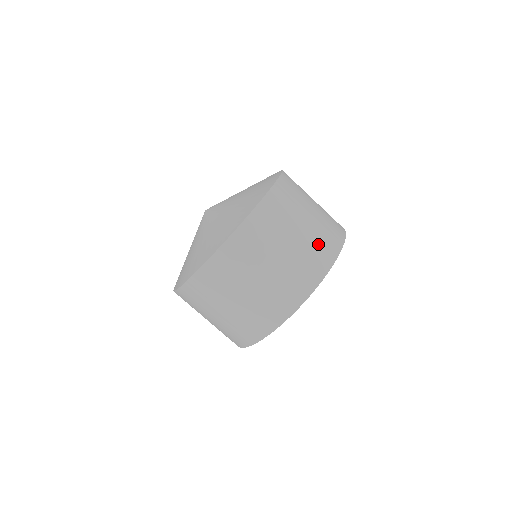
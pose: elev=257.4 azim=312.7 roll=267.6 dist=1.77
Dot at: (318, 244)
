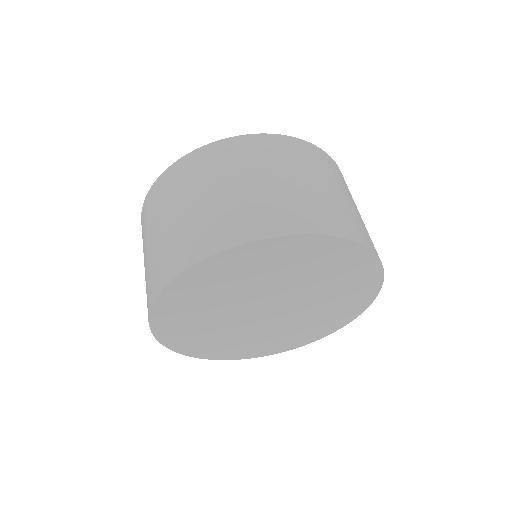
Dot at: occluded
